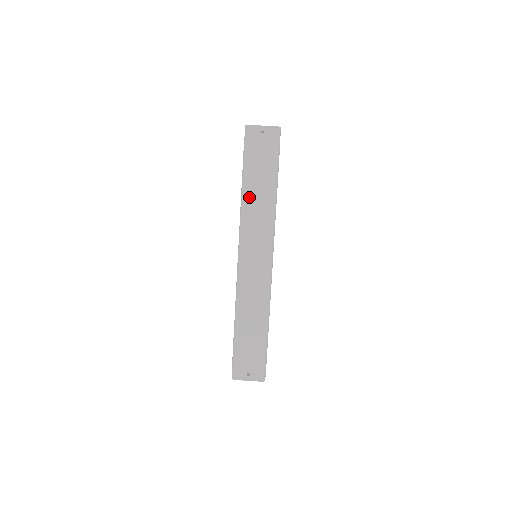
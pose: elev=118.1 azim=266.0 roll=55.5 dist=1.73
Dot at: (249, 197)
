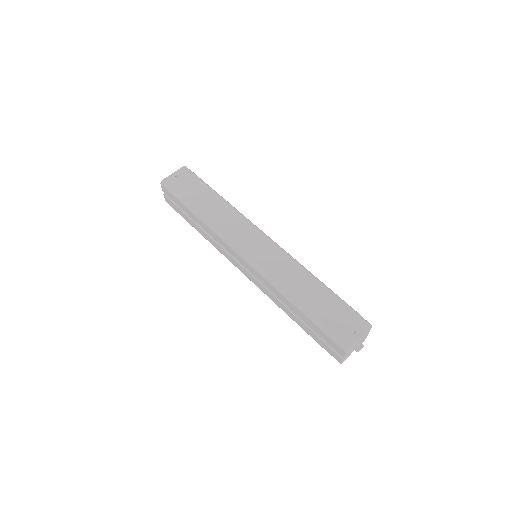
Dot at: (208, 215)
